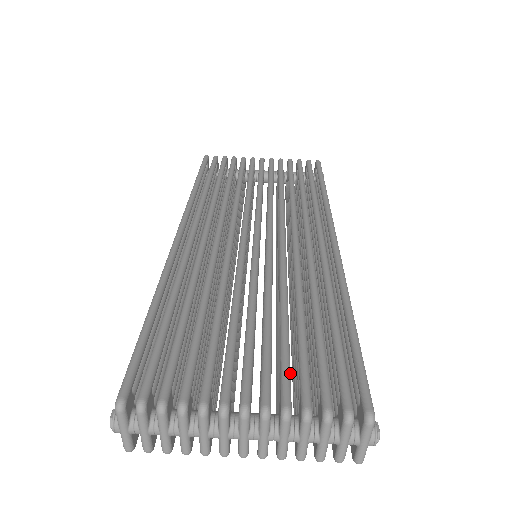
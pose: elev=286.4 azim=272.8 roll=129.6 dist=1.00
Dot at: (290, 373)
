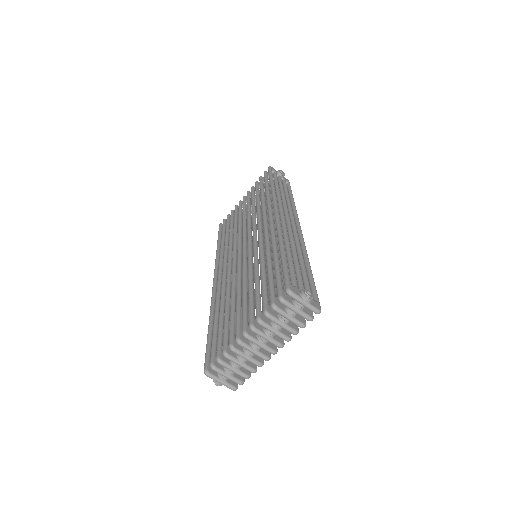
Dot at: (259, 302)
